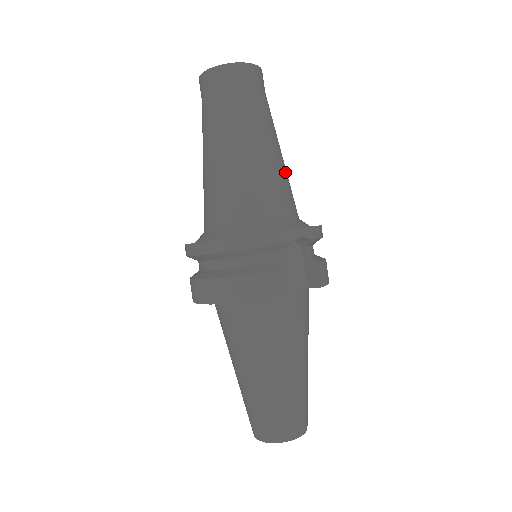
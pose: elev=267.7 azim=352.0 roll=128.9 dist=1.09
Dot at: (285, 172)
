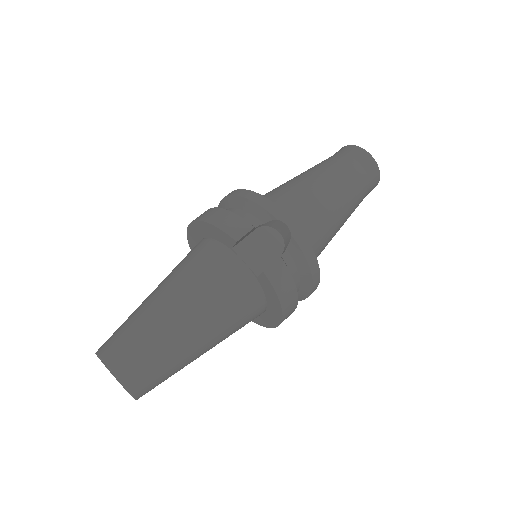
Dot at: (330, 217)
